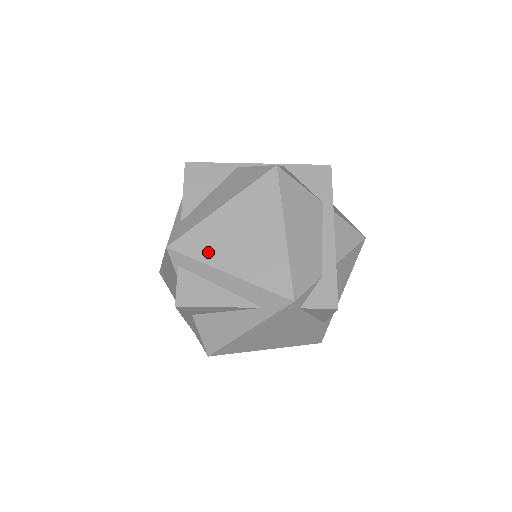
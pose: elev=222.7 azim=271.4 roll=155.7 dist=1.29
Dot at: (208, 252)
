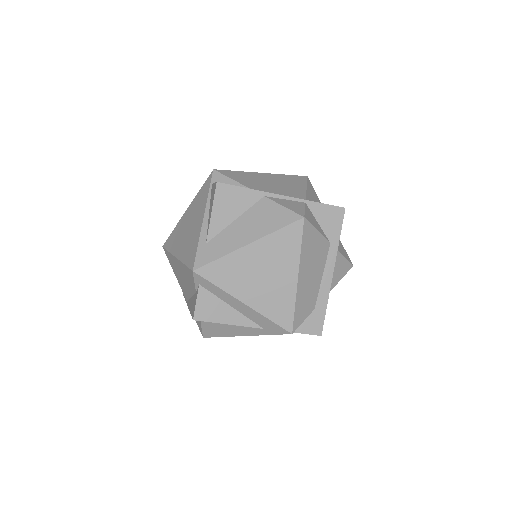
Dot at: (229, 282)
